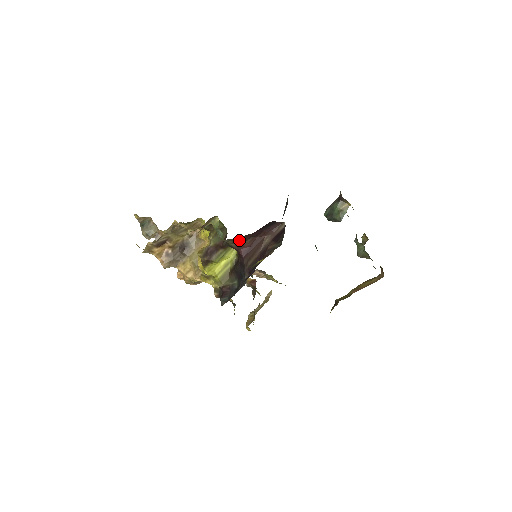
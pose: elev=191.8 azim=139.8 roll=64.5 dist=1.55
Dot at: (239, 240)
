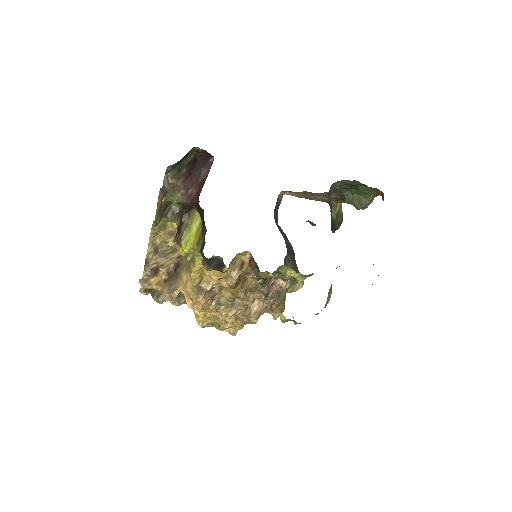
Dot at: (182, 187)
